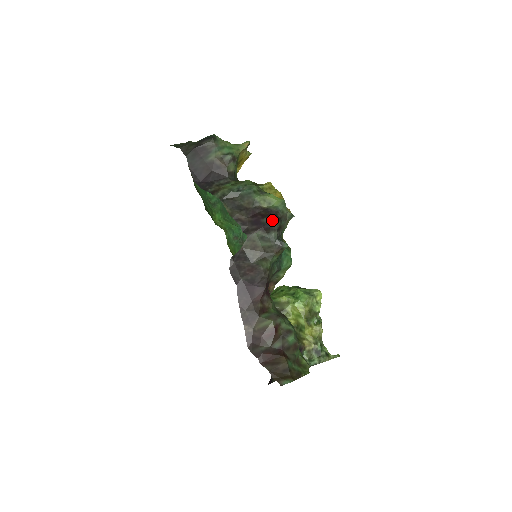
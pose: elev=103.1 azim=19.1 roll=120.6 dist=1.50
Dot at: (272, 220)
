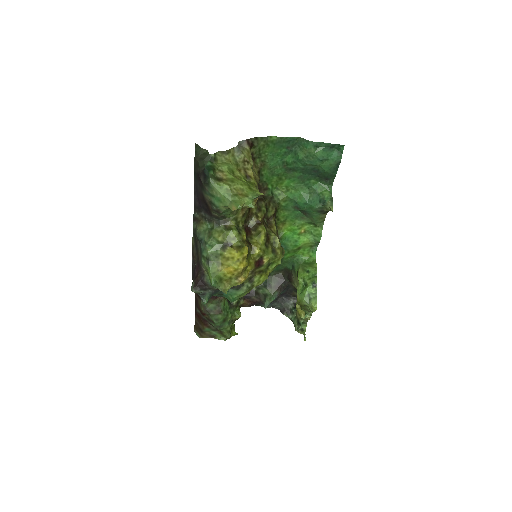
Dot at: (192, 288)
